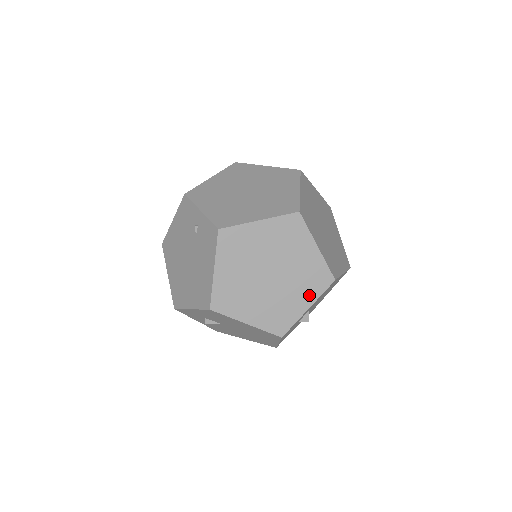
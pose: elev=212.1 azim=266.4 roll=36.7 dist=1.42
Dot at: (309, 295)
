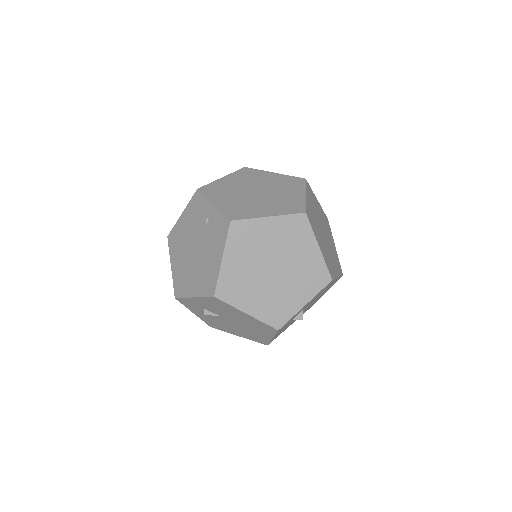
Dot at: (307, 292)
